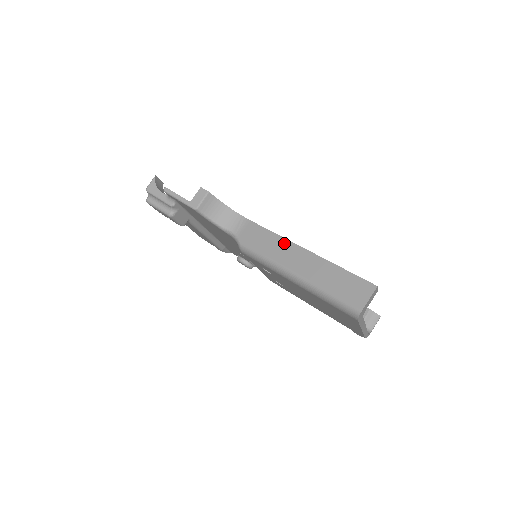
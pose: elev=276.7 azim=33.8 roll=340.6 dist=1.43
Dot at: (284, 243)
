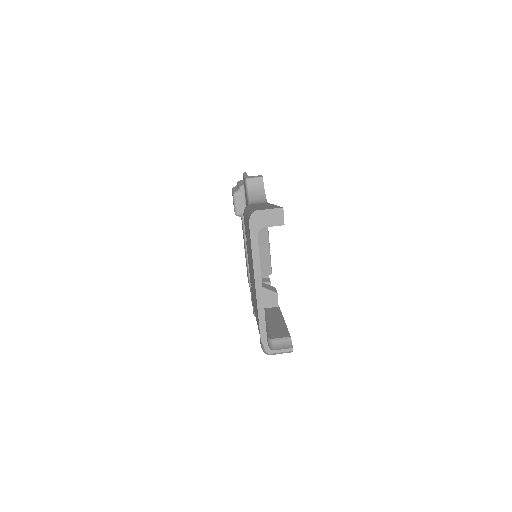
Dot at: (268, 204)
